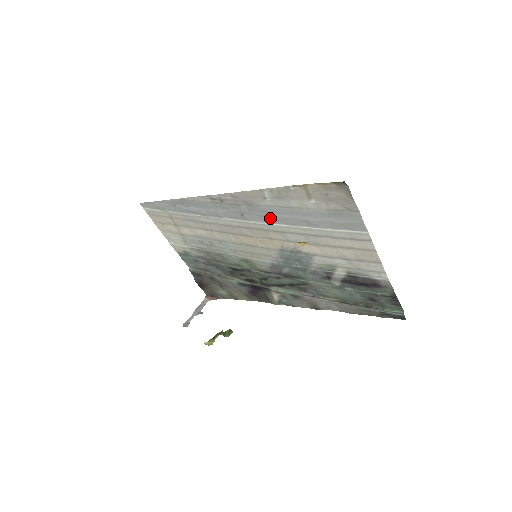
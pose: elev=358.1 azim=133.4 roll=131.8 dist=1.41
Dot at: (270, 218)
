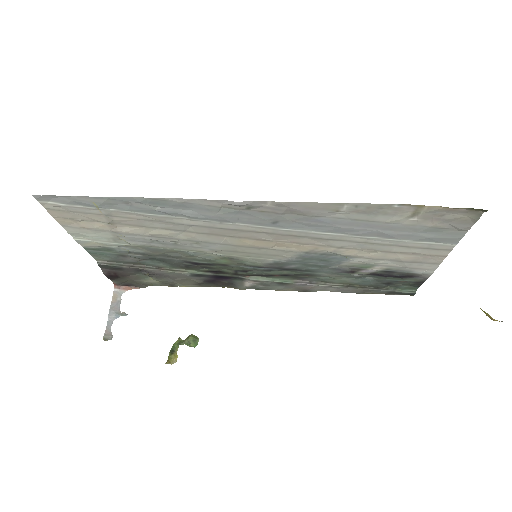
Dot at: (323, 228)
